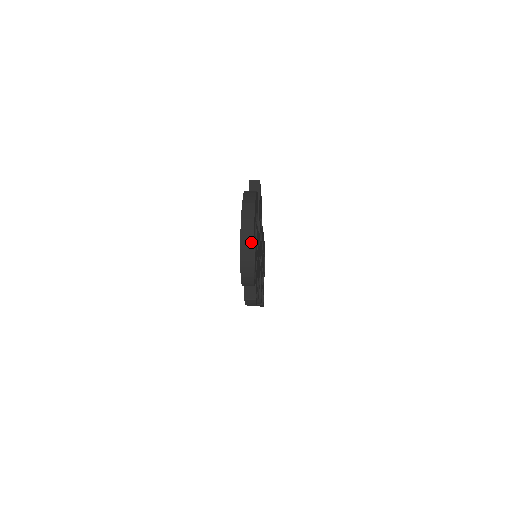
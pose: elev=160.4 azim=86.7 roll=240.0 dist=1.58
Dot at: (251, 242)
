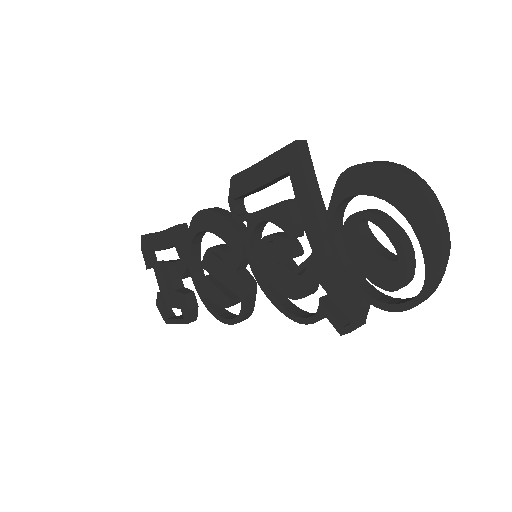
Dot at: (449, 245)
